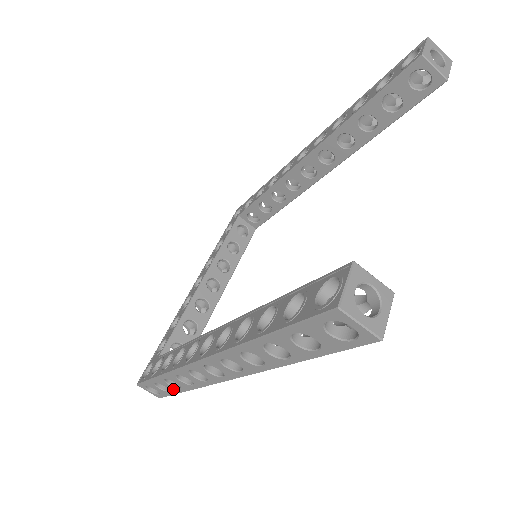
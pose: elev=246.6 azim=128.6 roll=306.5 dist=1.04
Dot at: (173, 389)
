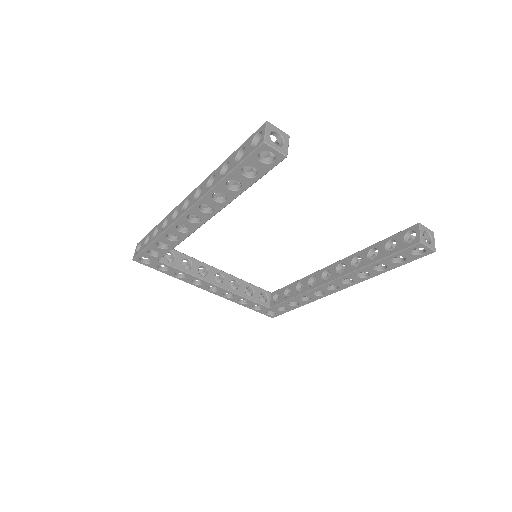
Dot at: (150, 240)
